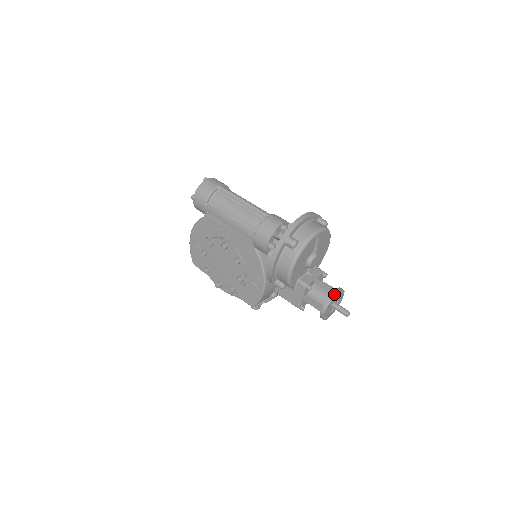
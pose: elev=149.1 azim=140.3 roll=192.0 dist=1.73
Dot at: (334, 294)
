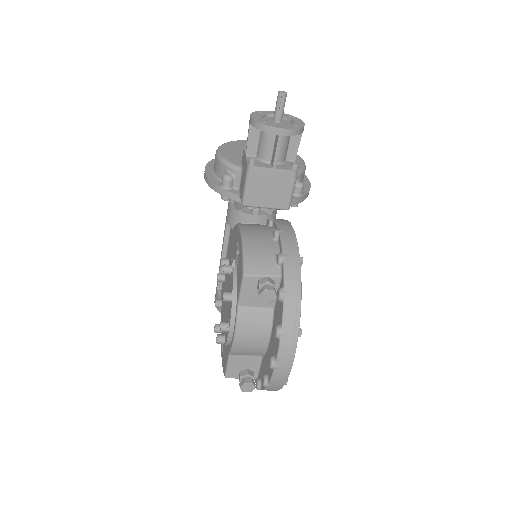
Dot at: occluded
